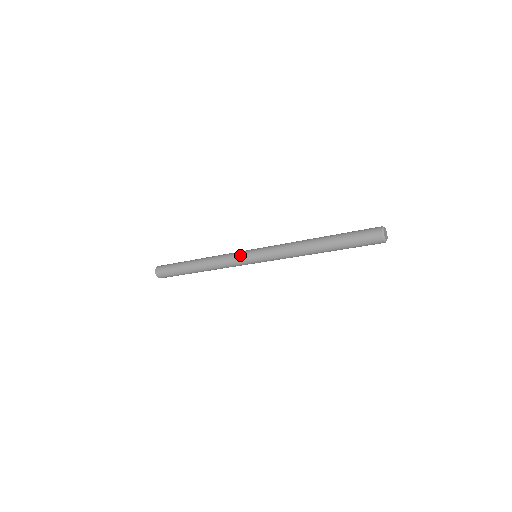
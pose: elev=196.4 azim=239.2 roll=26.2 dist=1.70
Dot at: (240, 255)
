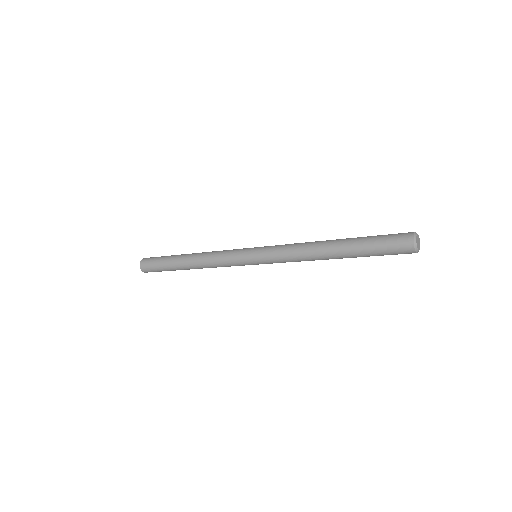
Dot at: (237, 261)
